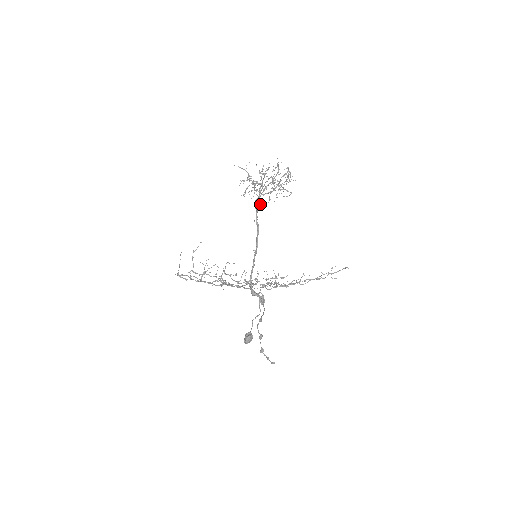
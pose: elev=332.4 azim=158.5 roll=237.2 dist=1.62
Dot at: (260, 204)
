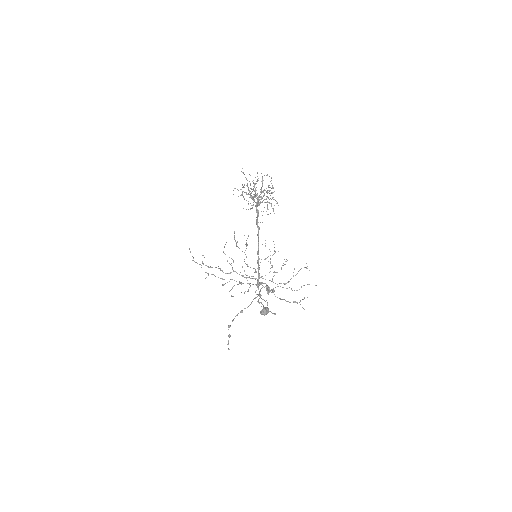
Dot at: (257, 211)
